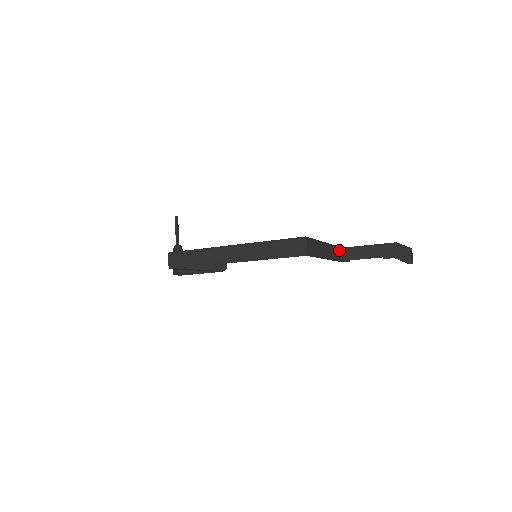
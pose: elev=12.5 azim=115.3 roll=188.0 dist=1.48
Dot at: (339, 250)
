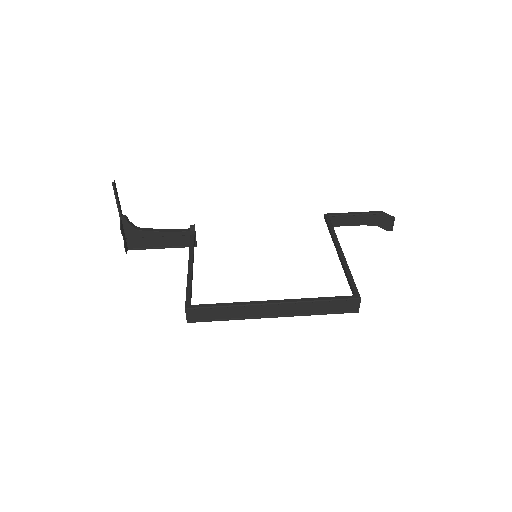
Dot at: occluded
